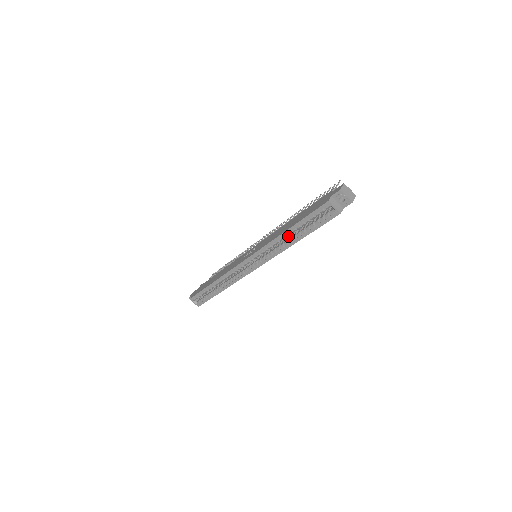
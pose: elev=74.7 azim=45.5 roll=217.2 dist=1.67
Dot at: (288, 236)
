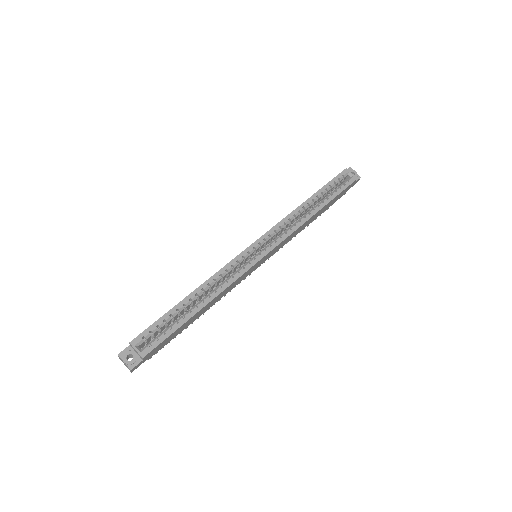
Dot at: (304, 214)
